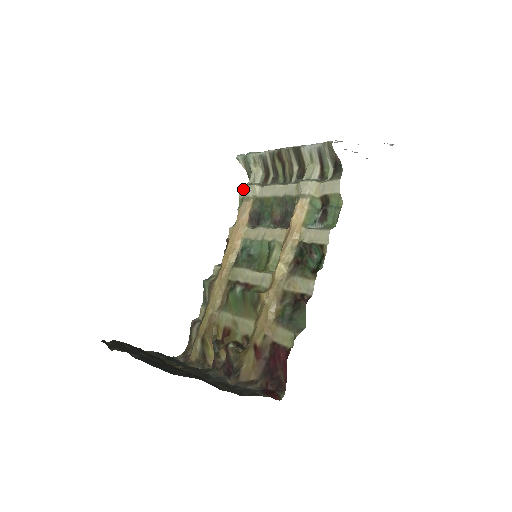
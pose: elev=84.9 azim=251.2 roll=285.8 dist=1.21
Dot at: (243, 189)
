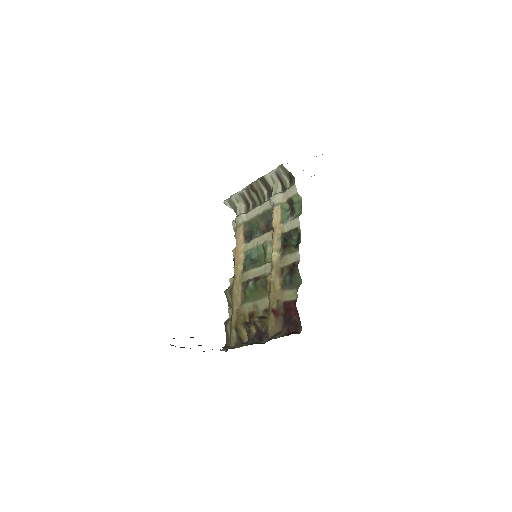
Dot at: (234, 221)
